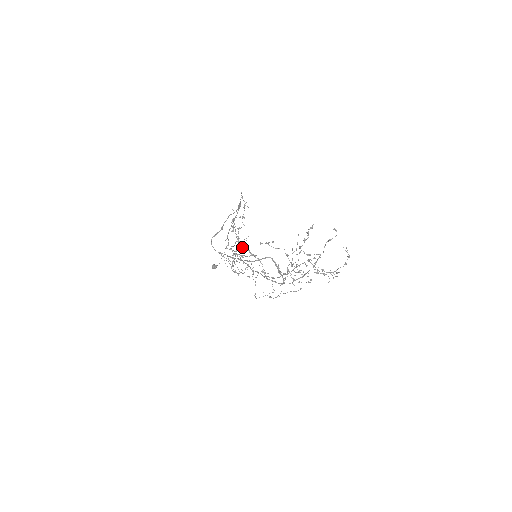
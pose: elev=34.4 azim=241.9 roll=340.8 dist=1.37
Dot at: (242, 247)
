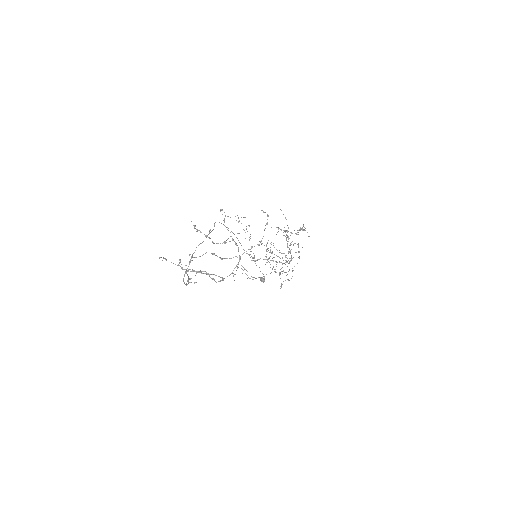
Dot at: occluded
